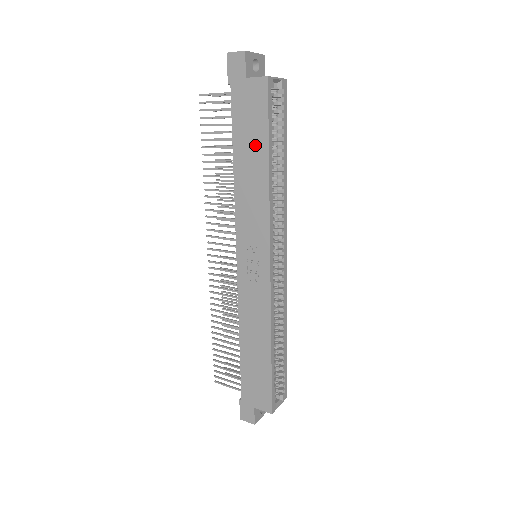
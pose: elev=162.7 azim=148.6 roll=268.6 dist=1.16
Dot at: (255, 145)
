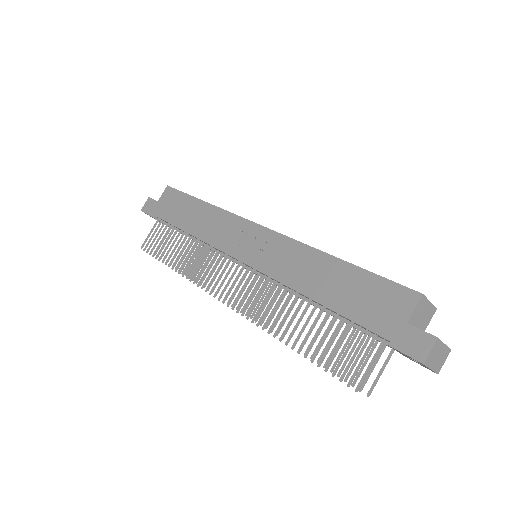
Dot at: (187, 208)
